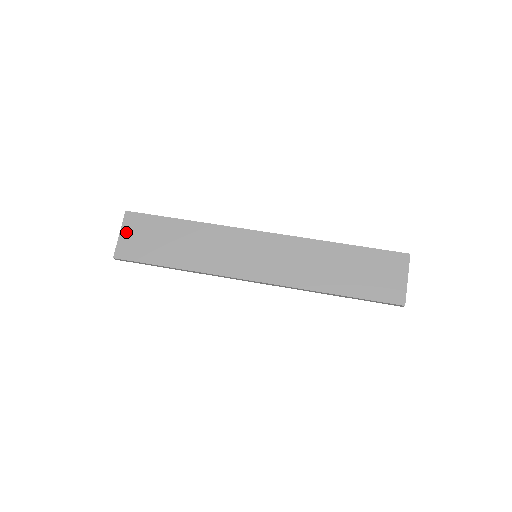
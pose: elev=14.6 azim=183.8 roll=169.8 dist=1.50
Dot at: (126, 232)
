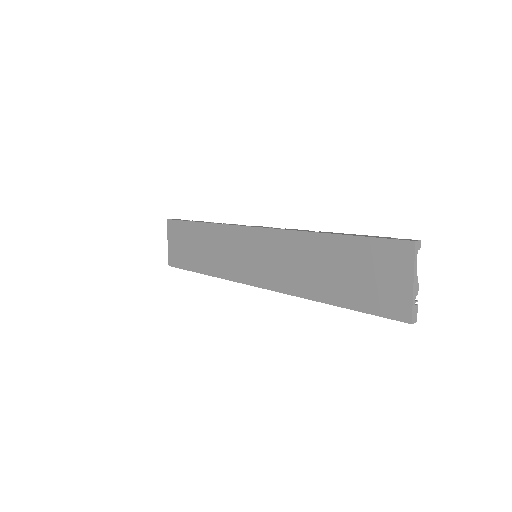
Dot at: (170, 240)
